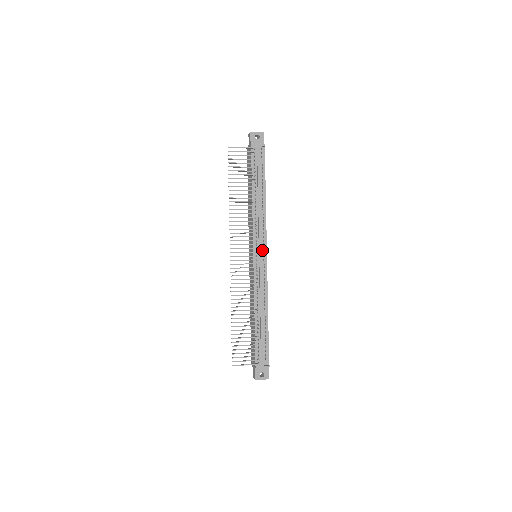
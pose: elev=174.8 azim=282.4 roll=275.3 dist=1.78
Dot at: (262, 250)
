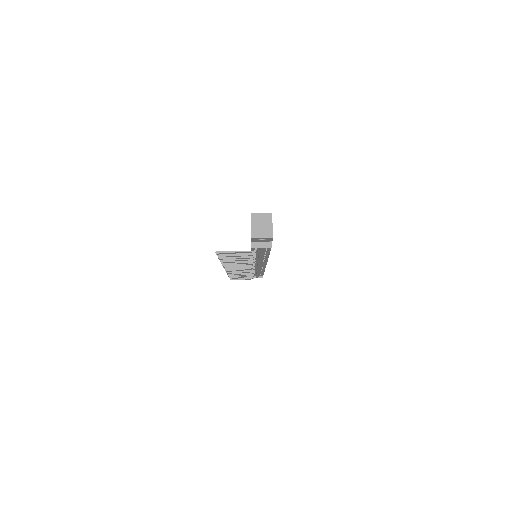
Dot at: (261, 264)
